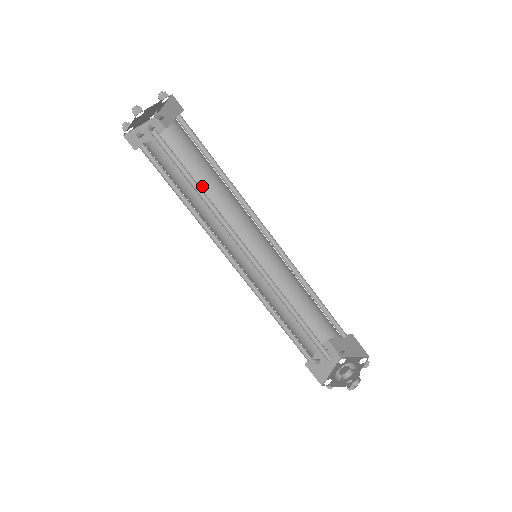
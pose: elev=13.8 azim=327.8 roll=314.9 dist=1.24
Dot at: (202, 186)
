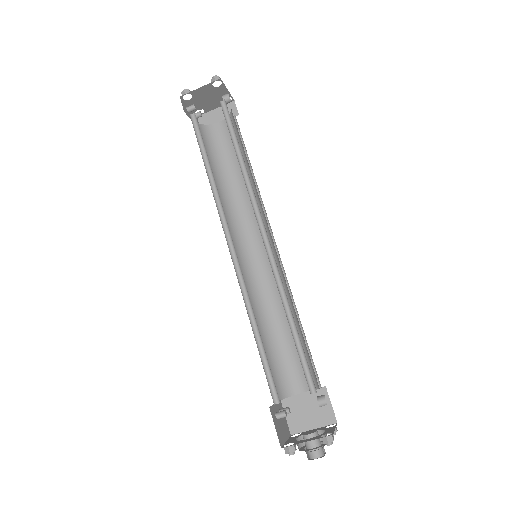
Dot at: (219, 181)
